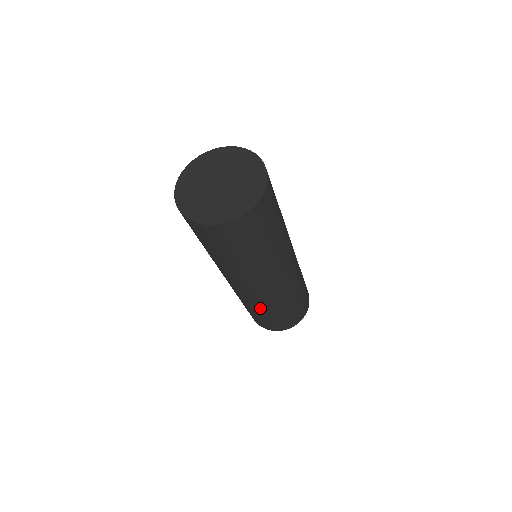
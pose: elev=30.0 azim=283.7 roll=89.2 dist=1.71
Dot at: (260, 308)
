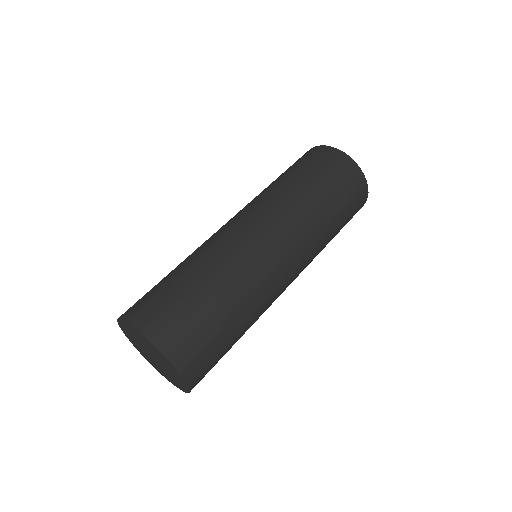
Dot at: occluded
